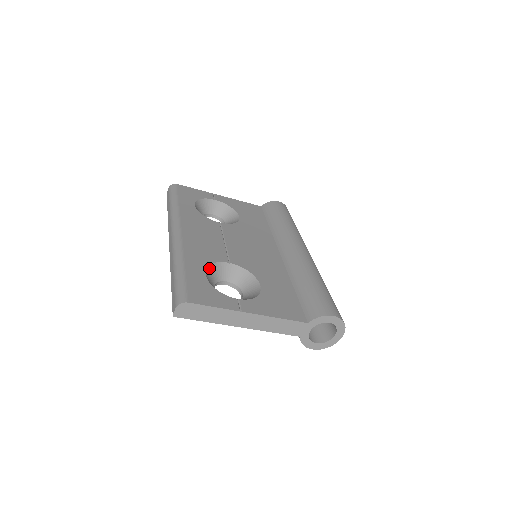
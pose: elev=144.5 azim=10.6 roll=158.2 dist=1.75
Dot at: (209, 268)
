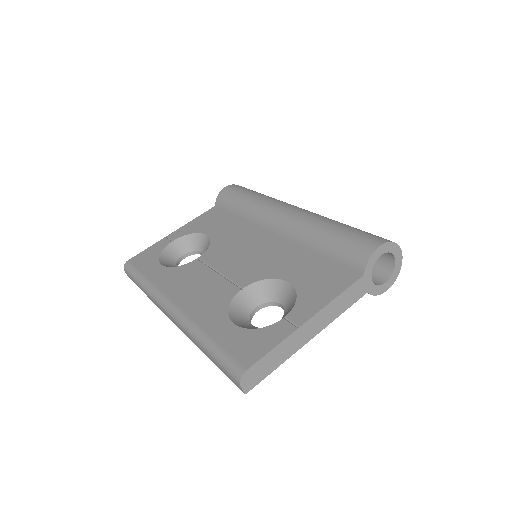
Dot at: (230, 313)
